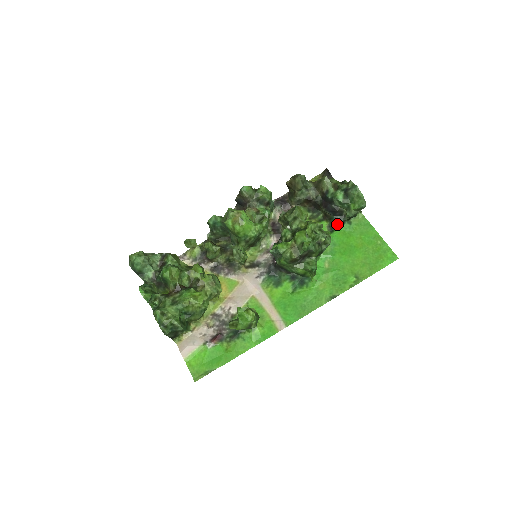
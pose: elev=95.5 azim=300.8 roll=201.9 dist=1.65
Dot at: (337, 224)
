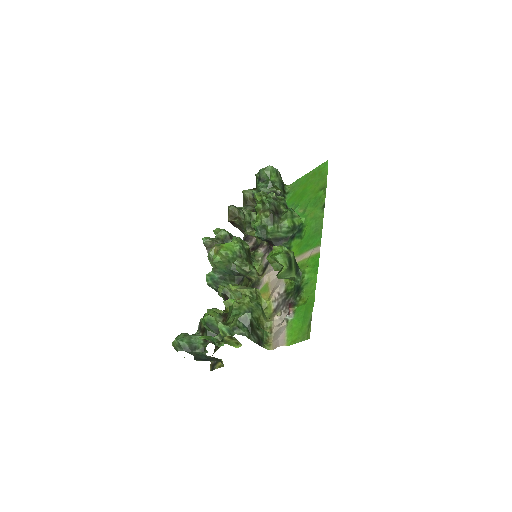
Dot at: occluded
